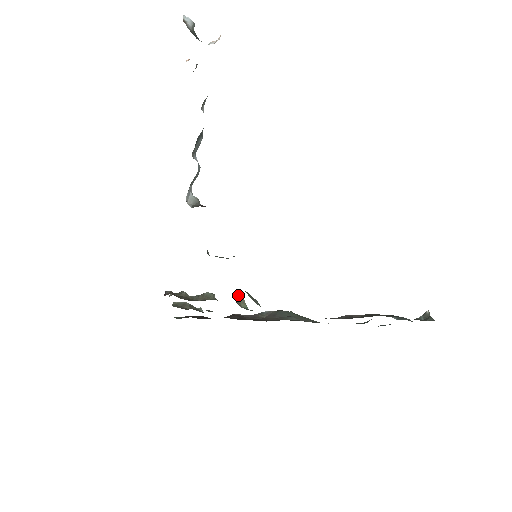
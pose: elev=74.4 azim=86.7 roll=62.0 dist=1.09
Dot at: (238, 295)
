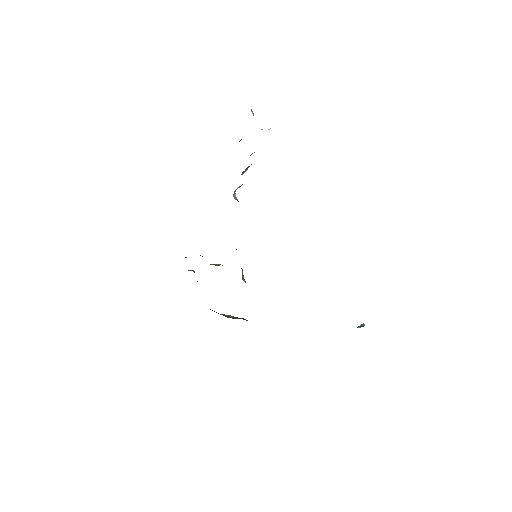
Dot at: occluded
